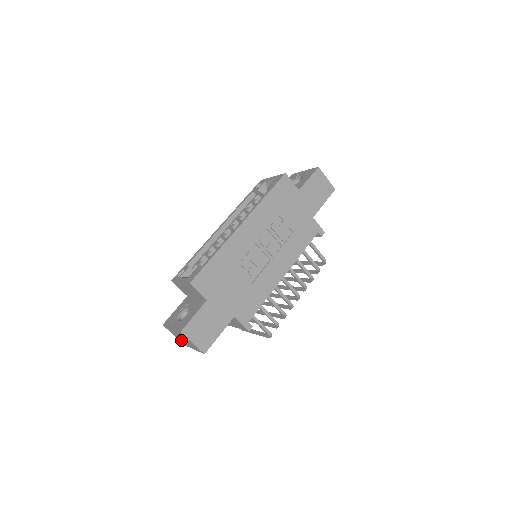
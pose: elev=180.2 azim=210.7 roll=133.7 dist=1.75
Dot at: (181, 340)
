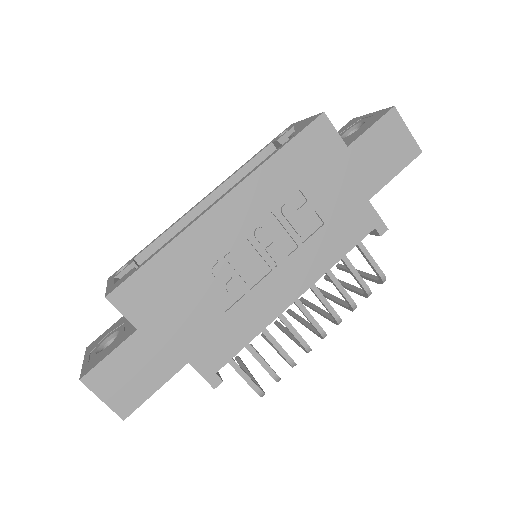
Dot at: occluded
